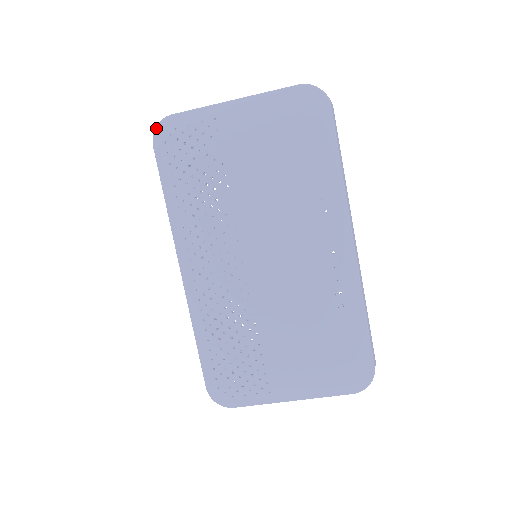
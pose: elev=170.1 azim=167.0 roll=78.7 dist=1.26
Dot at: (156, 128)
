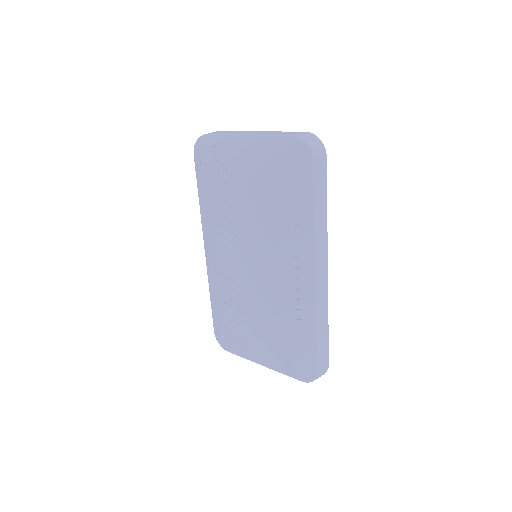
Dot at: (196, 142)
